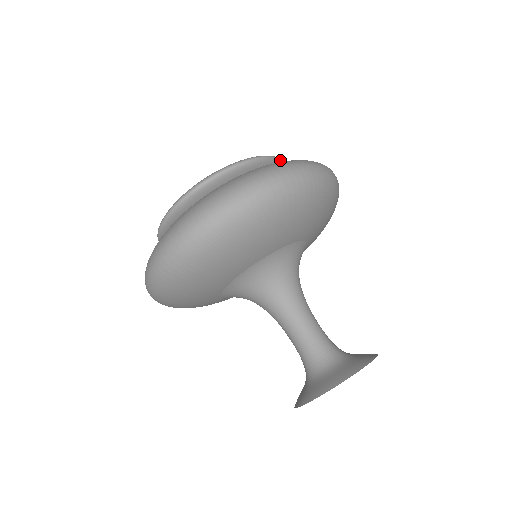
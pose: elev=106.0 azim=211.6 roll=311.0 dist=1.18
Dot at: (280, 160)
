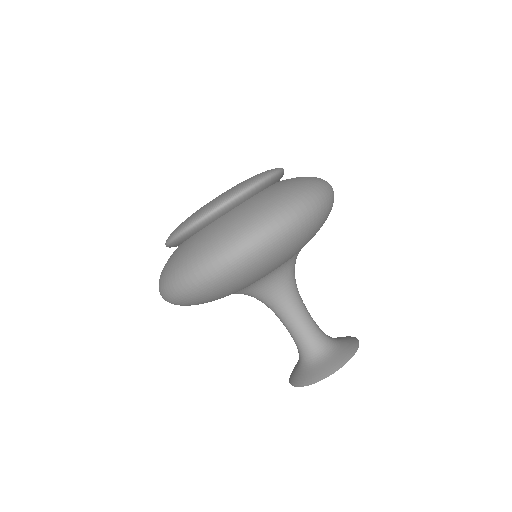
Dot at: (244, 193)
